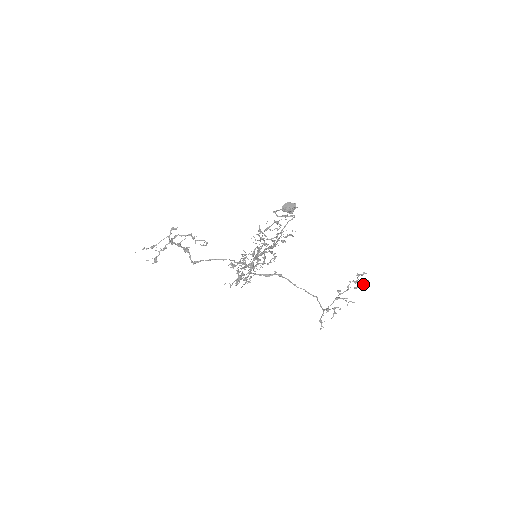
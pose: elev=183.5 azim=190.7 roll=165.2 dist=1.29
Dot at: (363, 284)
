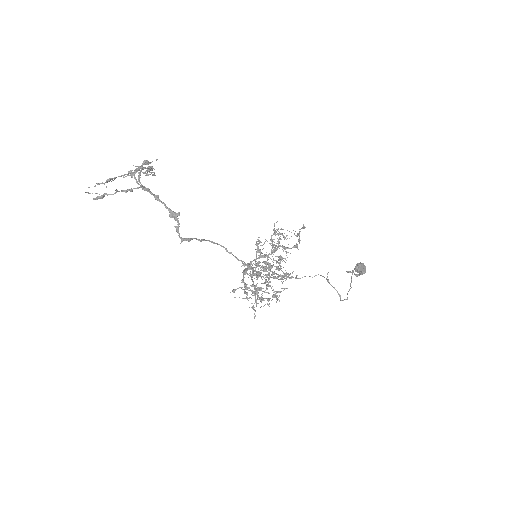
Dot at: occluded
